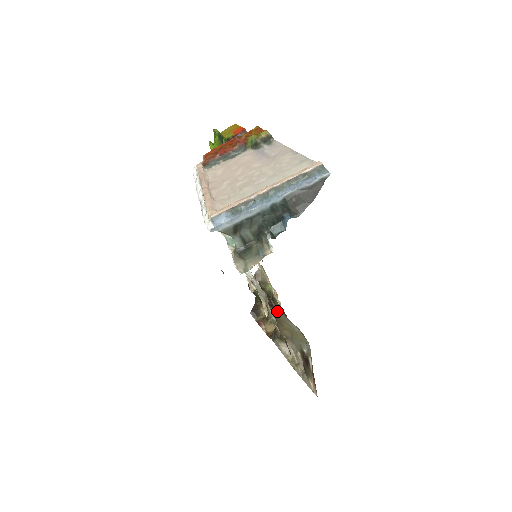
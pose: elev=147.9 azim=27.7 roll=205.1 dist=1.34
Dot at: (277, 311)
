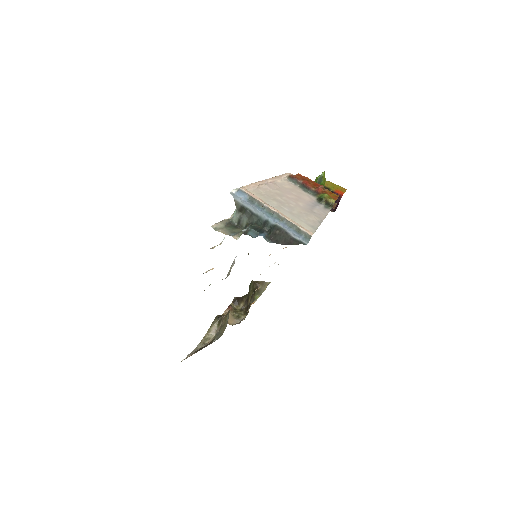
Dot at: occluded
